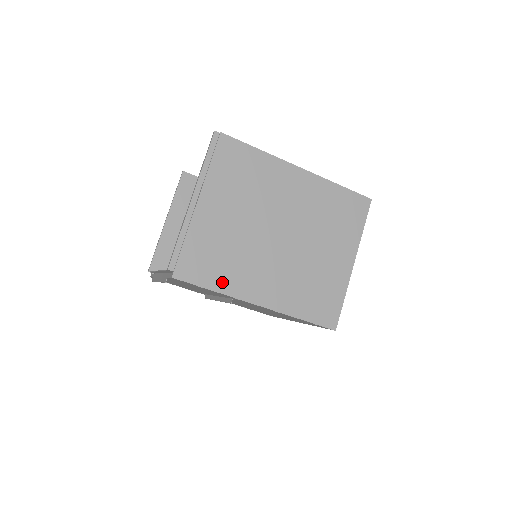
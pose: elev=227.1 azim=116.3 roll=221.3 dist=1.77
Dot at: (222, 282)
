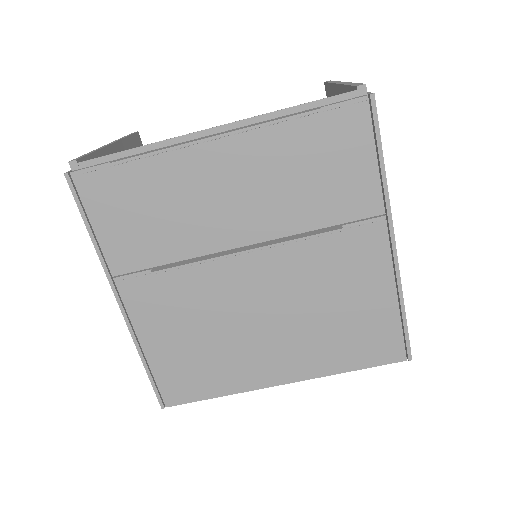
Dot at: occluded
